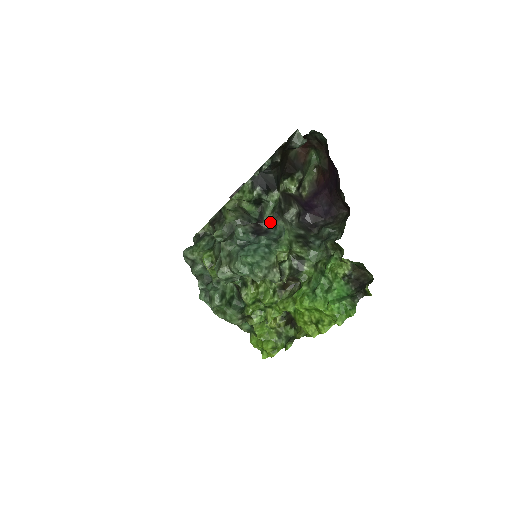
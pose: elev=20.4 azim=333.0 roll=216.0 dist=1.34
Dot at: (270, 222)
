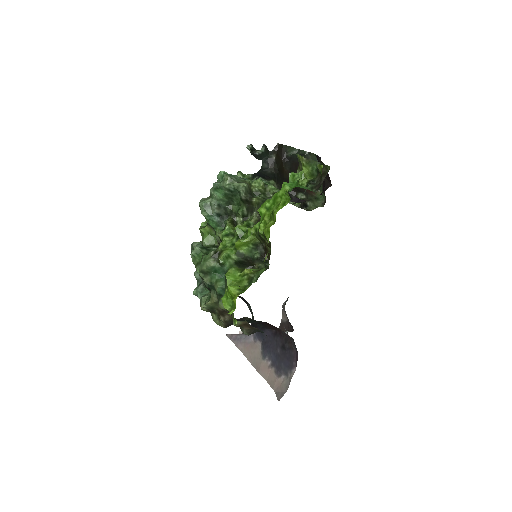
Dot at: occluded
